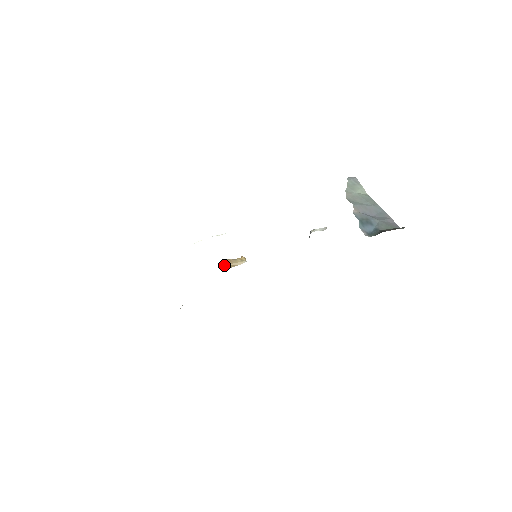
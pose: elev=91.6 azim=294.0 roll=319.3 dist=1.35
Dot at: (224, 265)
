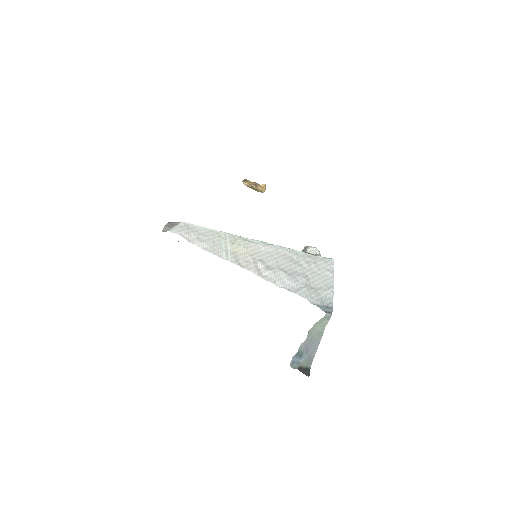
Dot at: (247, 186)
